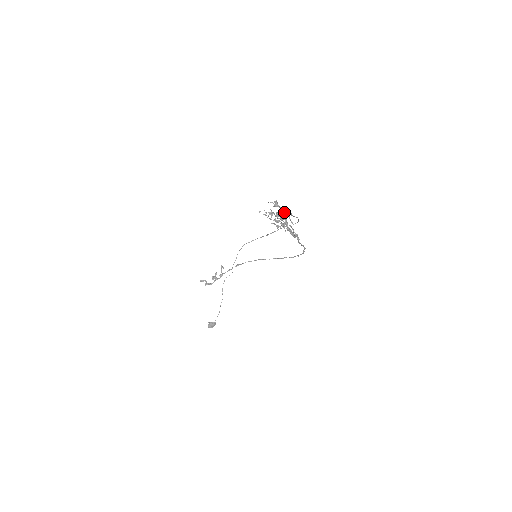
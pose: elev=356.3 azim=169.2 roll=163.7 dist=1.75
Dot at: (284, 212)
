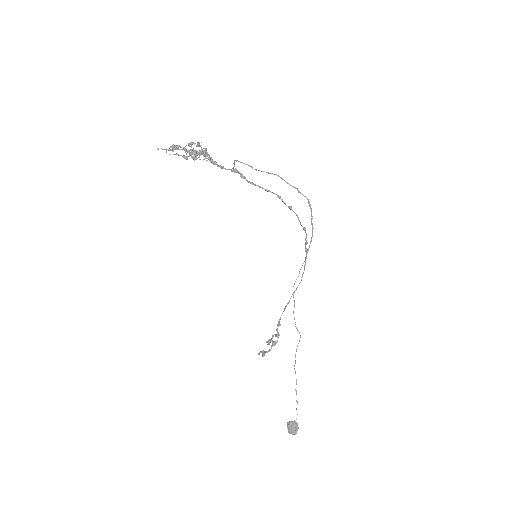
Dot at: (205, 148)
